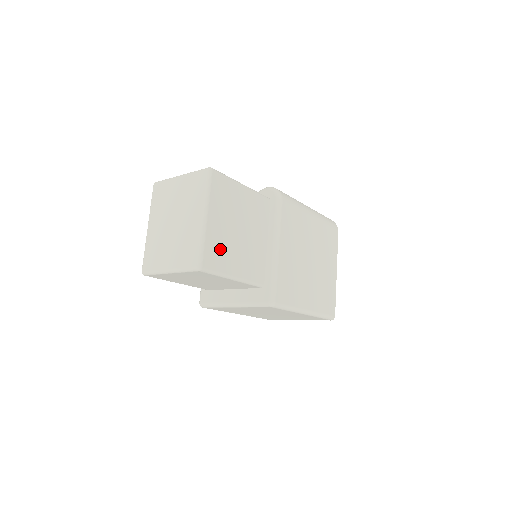
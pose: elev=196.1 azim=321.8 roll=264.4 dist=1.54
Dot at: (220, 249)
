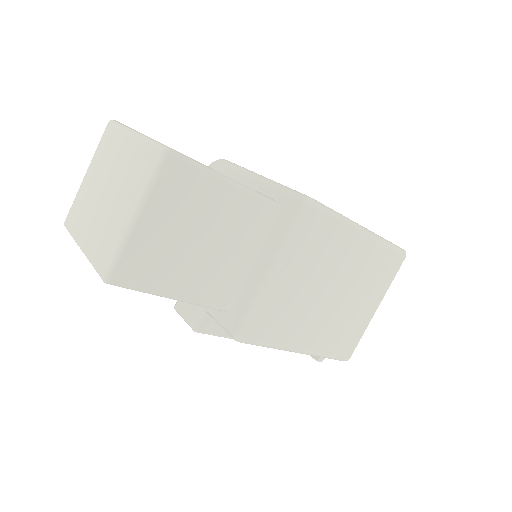
Dot at: occluded
